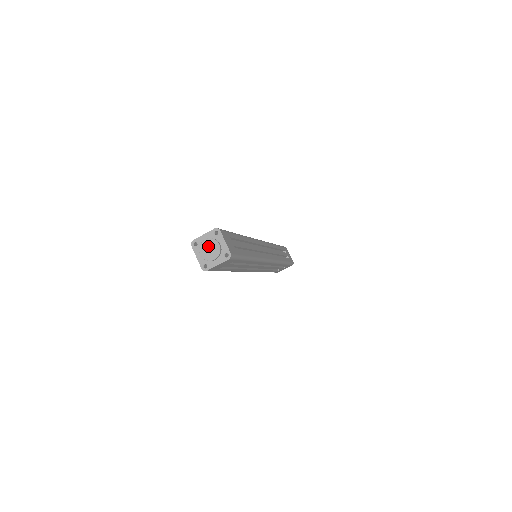
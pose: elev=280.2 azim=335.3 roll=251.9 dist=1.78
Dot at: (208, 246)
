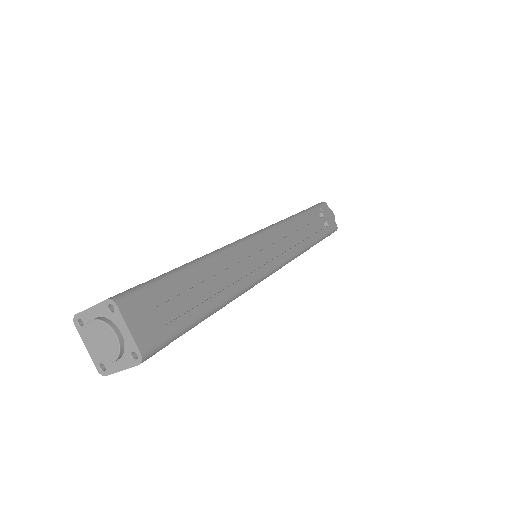
Dot at: (98, 335)
